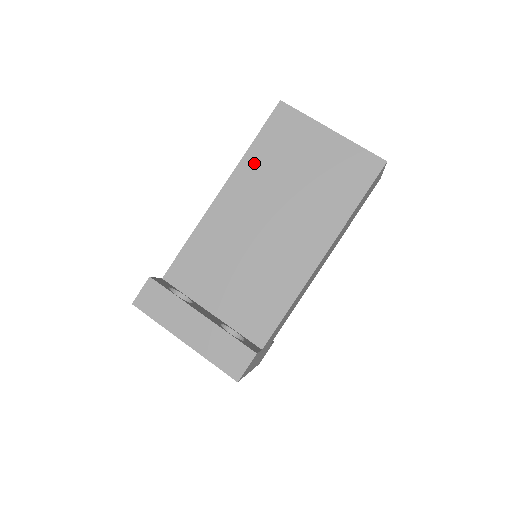
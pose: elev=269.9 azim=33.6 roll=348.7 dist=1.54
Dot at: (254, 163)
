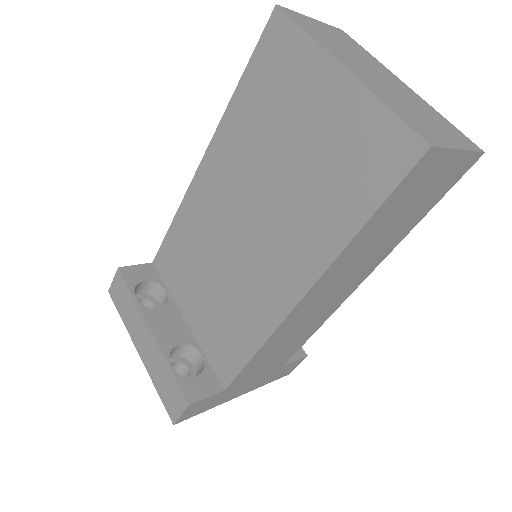
Dot at: (235, 124)
